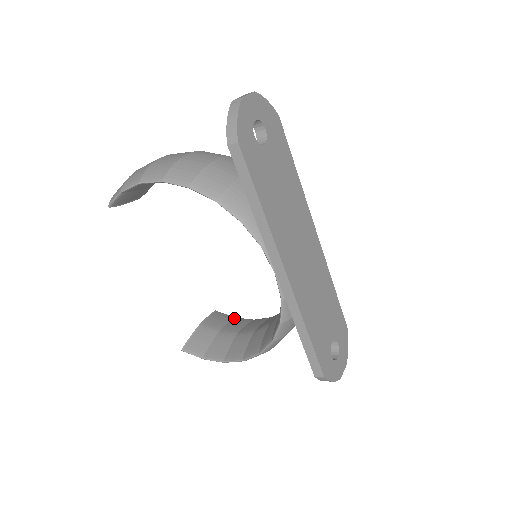
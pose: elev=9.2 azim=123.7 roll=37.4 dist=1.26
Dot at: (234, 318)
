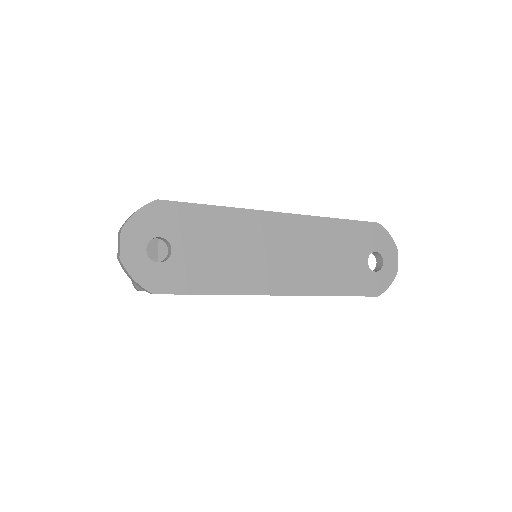
Dot at: occluded
